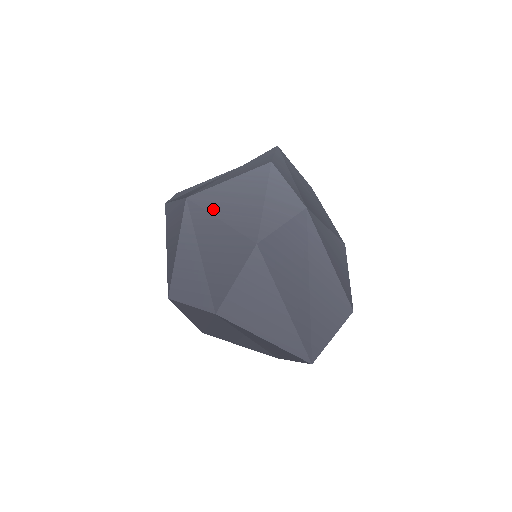
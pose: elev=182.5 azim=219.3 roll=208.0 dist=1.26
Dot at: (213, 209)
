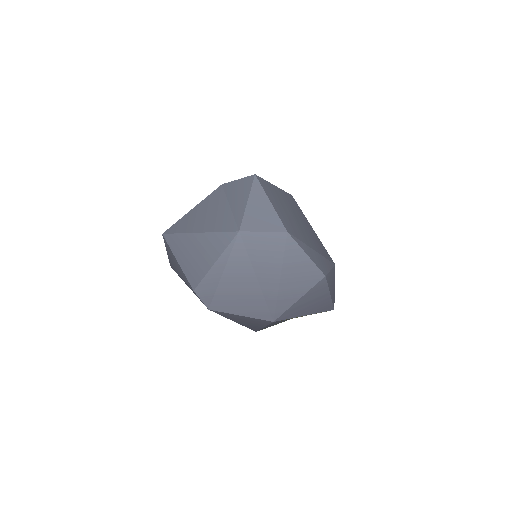
Dot at: (299, 315)
